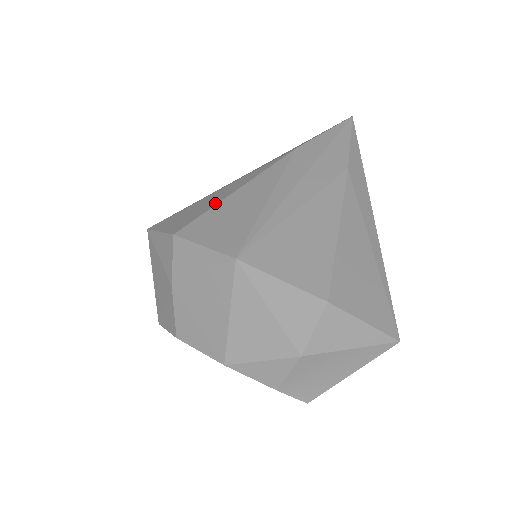
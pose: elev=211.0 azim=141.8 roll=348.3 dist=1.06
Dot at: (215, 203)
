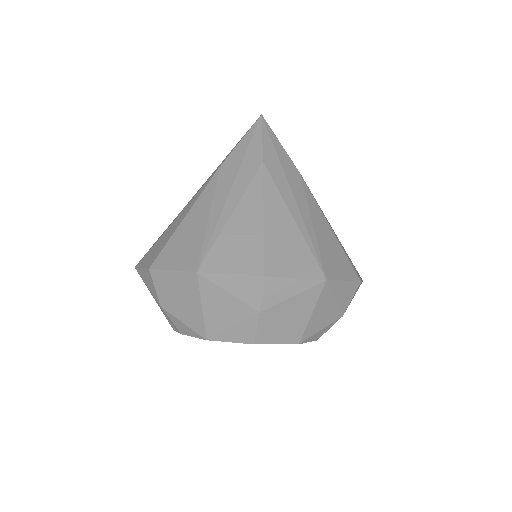
Dot at: (260, 235)
